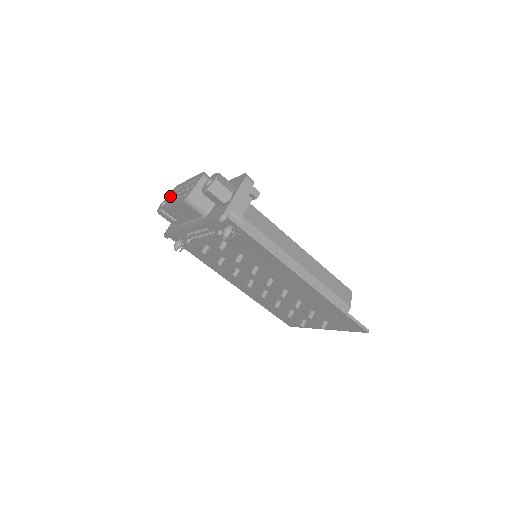
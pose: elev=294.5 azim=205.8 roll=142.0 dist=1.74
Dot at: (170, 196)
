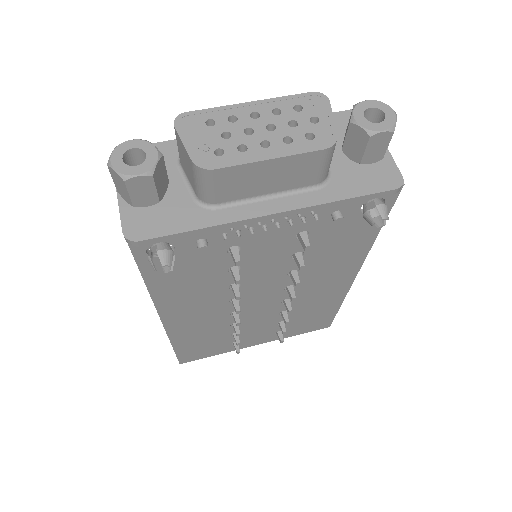
Dot at: (193, 137)
